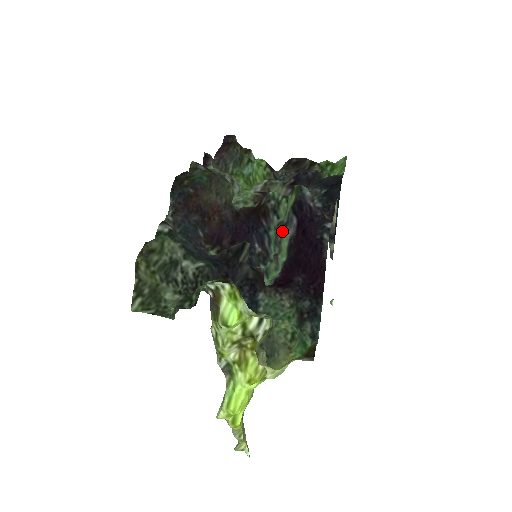
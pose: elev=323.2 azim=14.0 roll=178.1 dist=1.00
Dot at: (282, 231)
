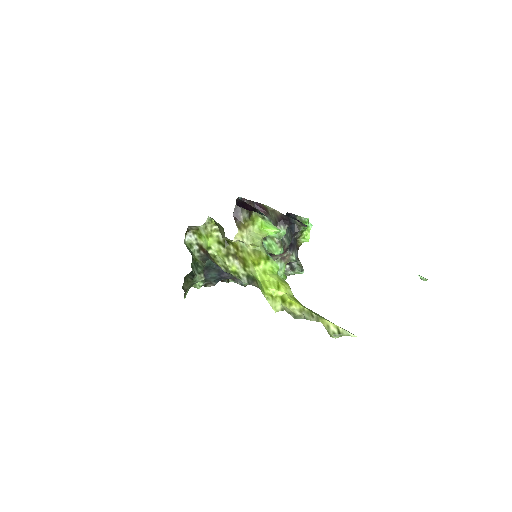
Dot at: occluded
